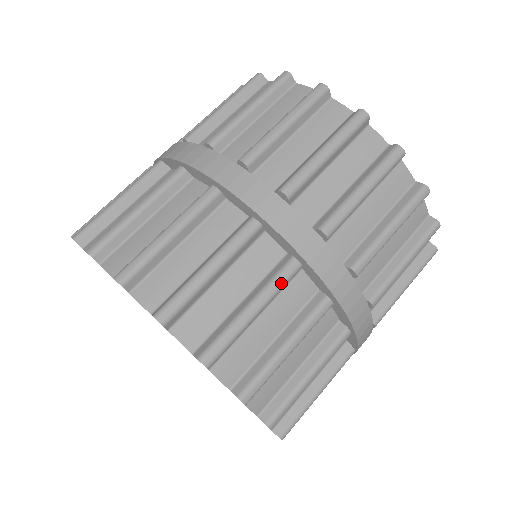
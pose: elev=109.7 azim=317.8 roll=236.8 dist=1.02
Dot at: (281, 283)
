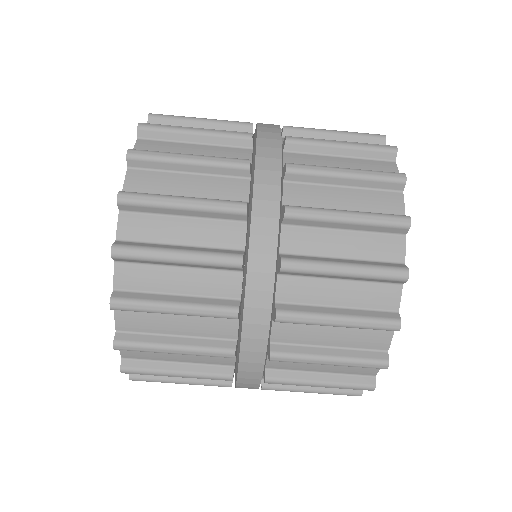
Dot at: occluded
